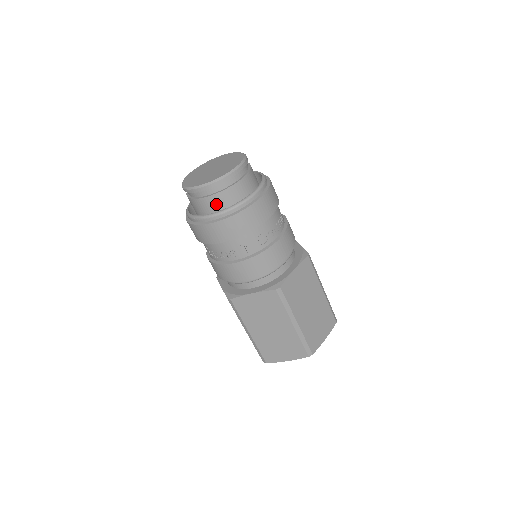
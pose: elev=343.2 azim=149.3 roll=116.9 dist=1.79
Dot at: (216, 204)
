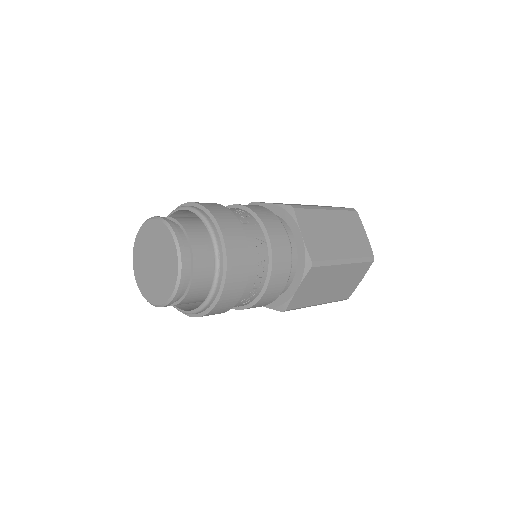
Dot at: occluded
